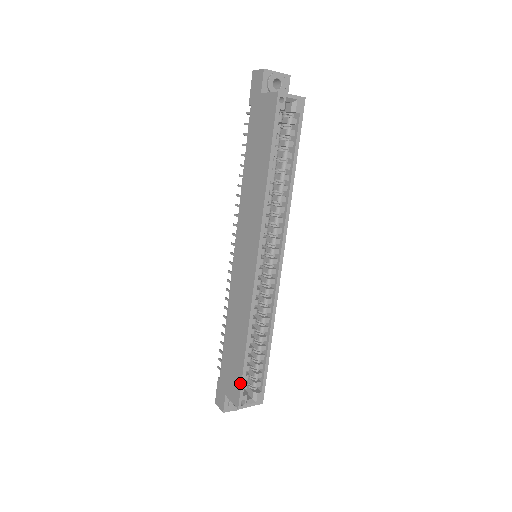
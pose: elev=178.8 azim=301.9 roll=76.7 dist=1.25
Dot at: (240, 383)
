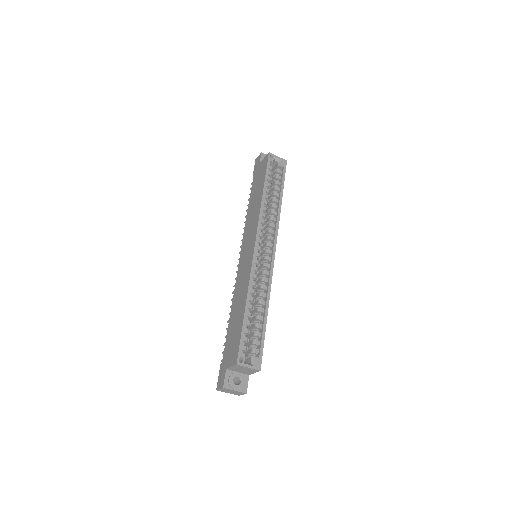
Dot at: (239, 340)
